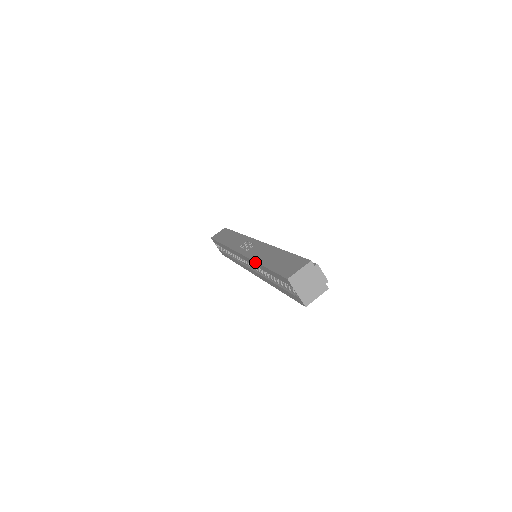
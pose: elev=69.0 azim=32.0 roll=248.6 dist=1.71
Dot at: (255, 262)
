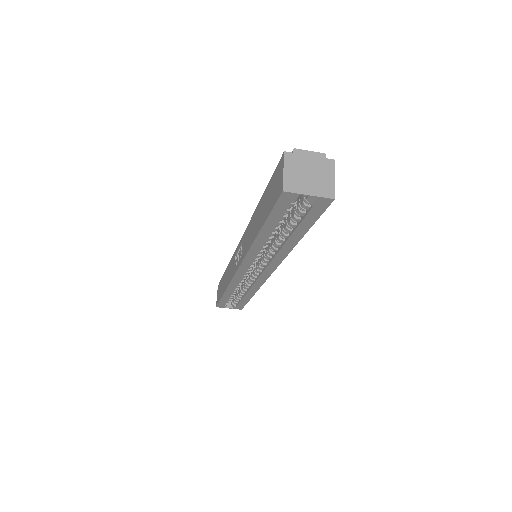
Dot at: (252, 246)
